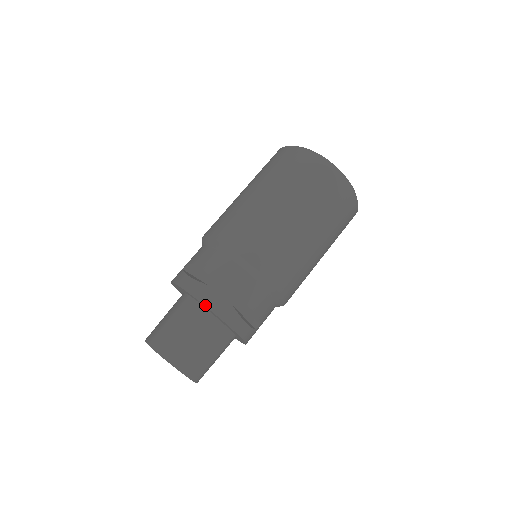
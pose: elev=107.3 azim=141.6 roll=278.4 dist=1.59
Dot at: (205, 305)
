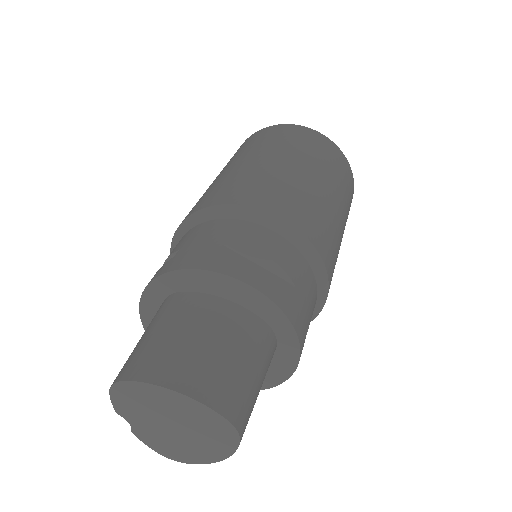
Dot at: (174, 270)
